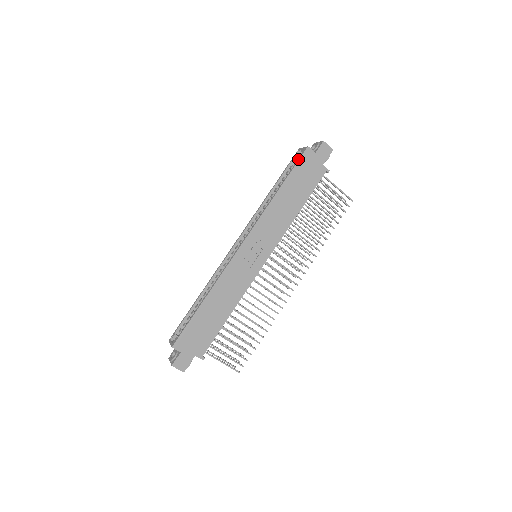
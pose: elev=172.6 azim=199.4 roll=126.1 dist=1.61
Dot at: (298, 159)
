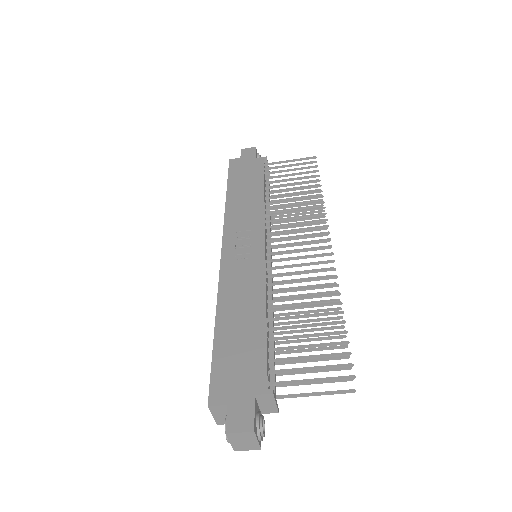
Dot at: (228, 171)
